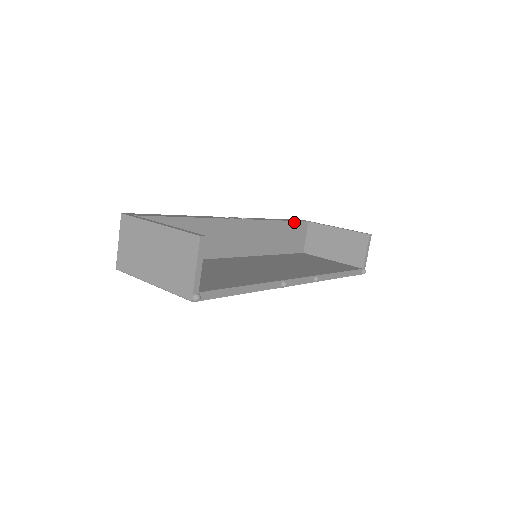
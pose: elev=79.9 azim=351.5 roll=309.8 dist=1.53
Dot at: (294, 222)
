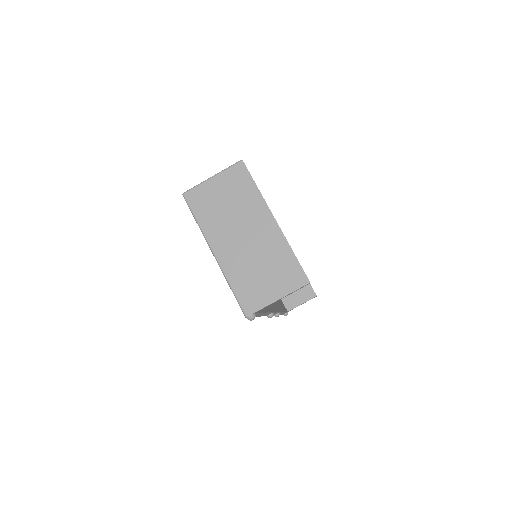
Dot at: occluded
